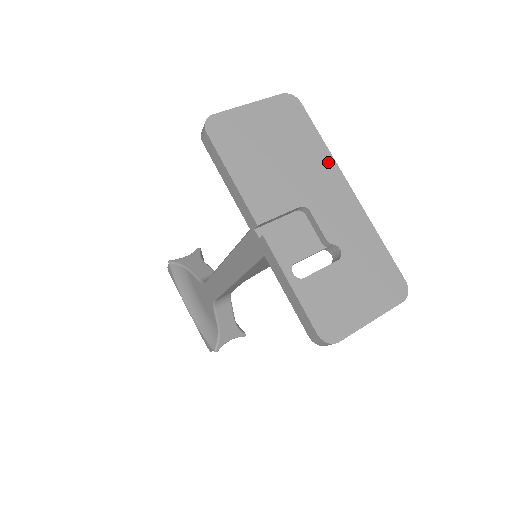
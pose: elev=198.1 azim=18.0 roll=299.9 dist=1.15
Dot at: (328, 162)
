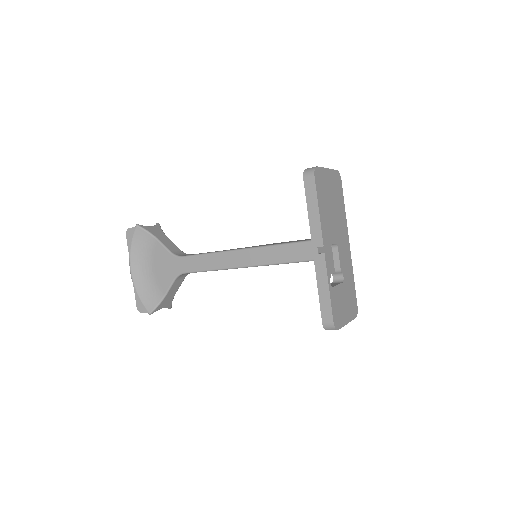
Dot at: (345, 223)
